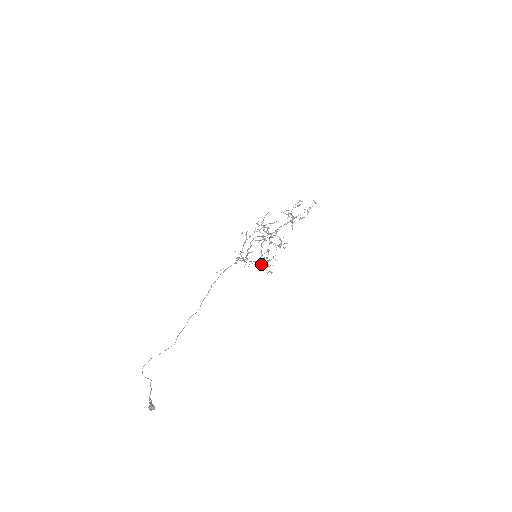
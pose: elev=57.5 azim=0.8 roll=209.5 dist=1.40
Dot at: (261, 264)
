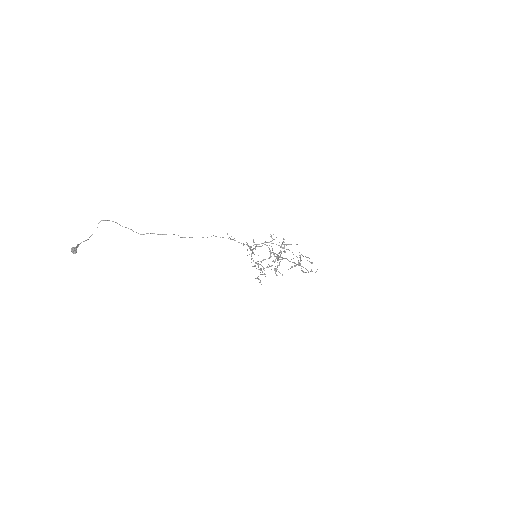
Dot at: (255, 266)
